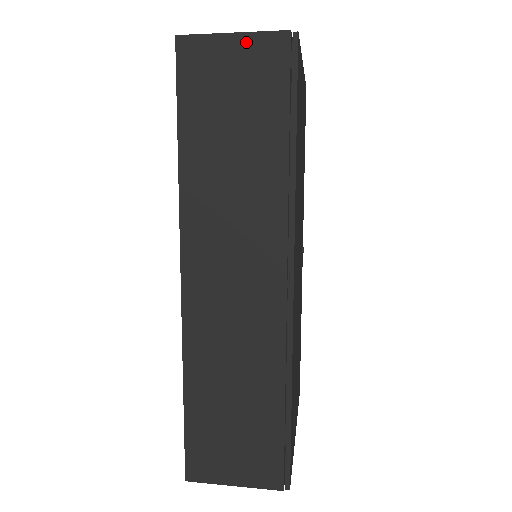
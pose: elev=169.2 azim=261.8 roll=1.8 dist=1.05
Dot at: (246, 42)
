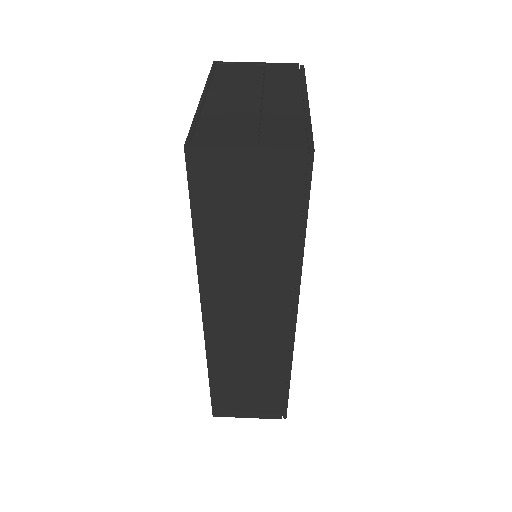
Dot at: (260, 157)
